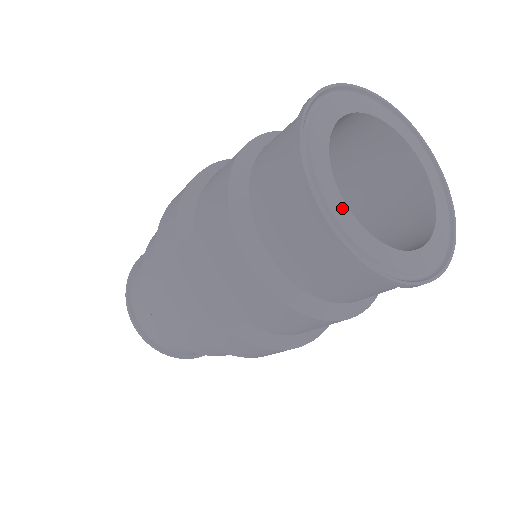
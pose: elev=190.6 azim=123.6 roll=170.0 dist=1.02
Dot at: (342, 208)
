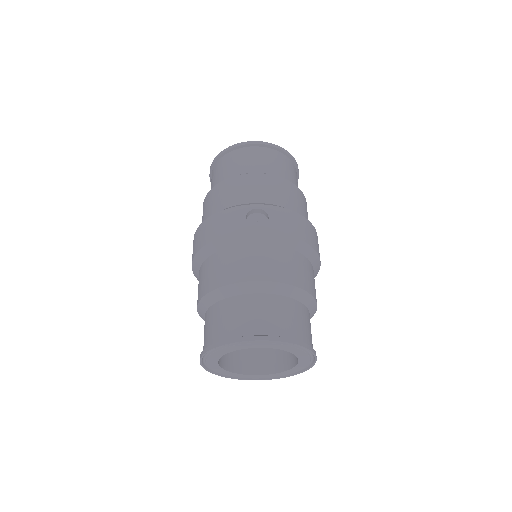
Dot at: (222, 371)
